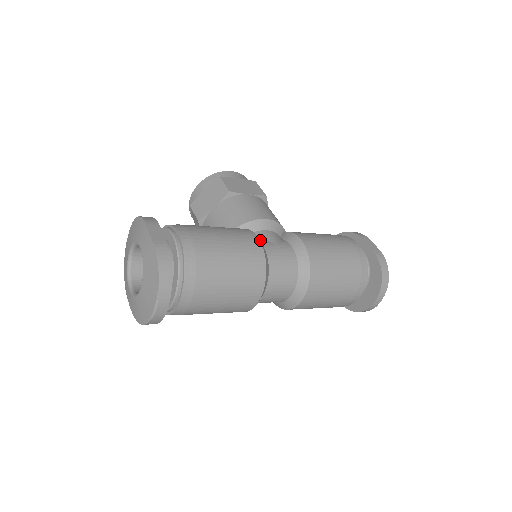
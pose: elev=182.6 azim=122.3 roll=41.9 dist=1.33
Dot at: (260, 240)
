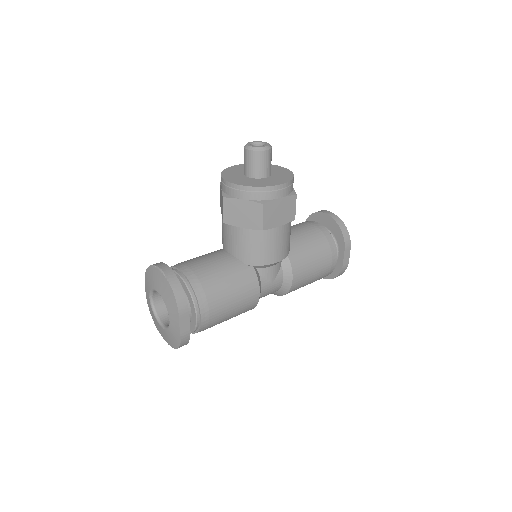
Dot at: (262, 281)
